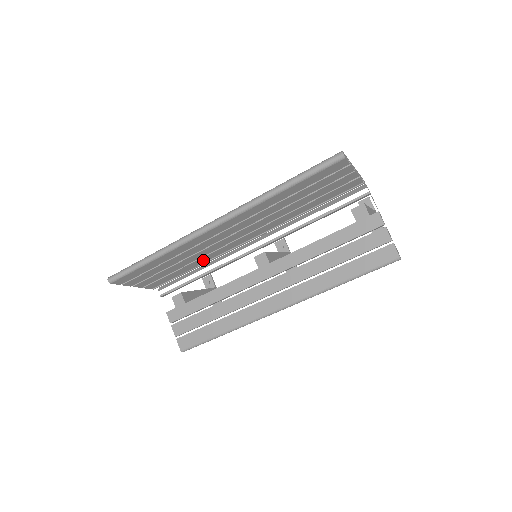
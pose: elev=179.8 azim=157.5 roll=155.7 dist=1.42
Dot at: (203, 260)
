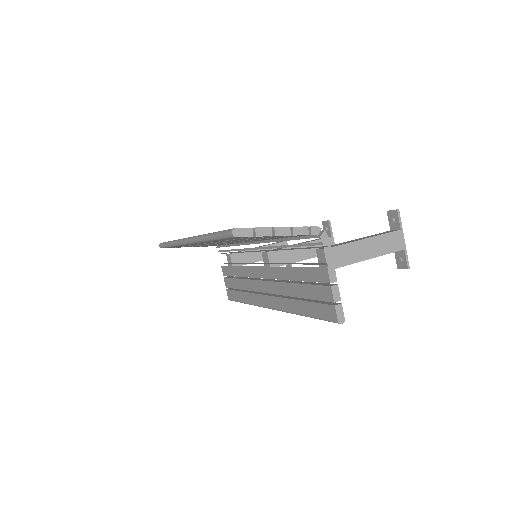
Dot at: occluded
